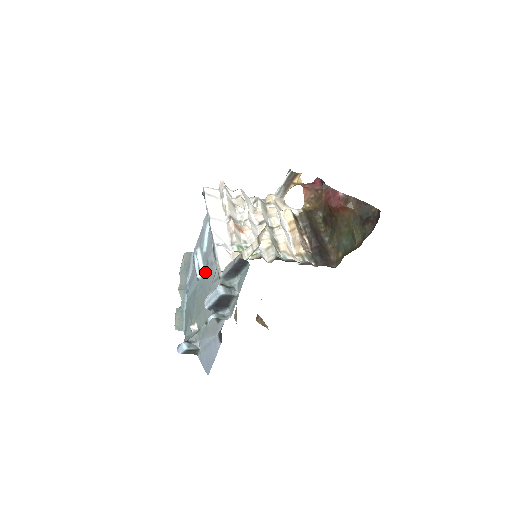
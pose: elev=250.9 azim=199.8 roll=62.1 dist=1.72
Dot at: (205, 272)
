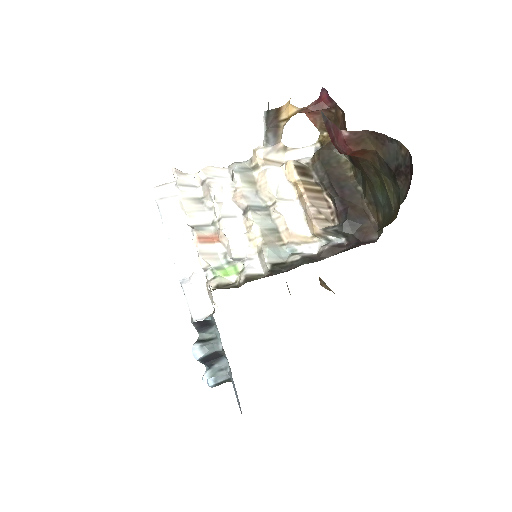
Dot at: occluded
